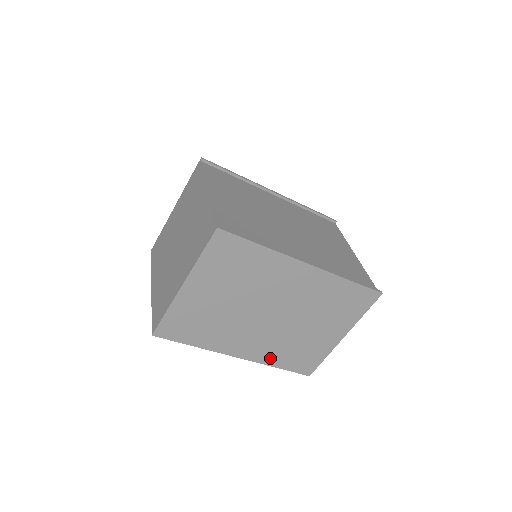
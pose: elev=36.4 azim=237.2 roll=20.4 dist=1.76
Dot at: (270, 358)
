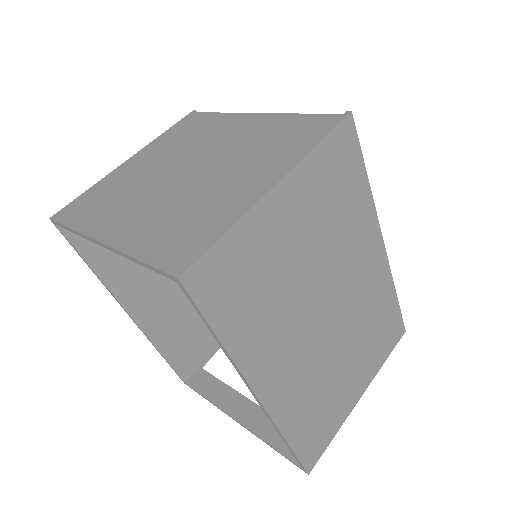
Dot at: (290, 415)
